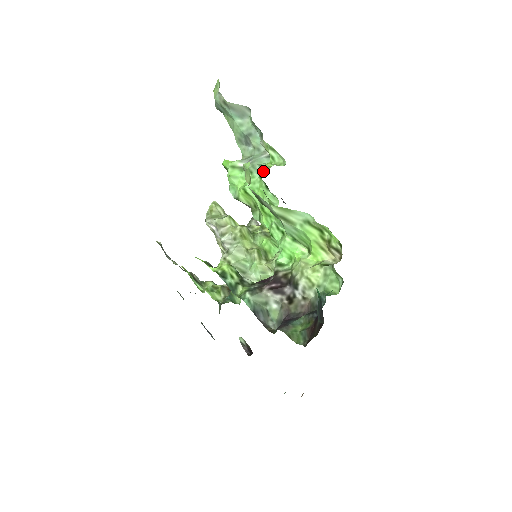
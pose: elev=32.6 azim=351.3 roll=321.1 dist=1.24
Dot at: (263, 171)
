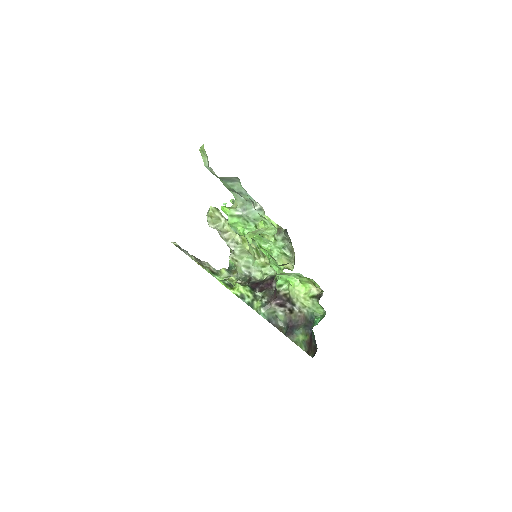
Dot at: (257, 222)
